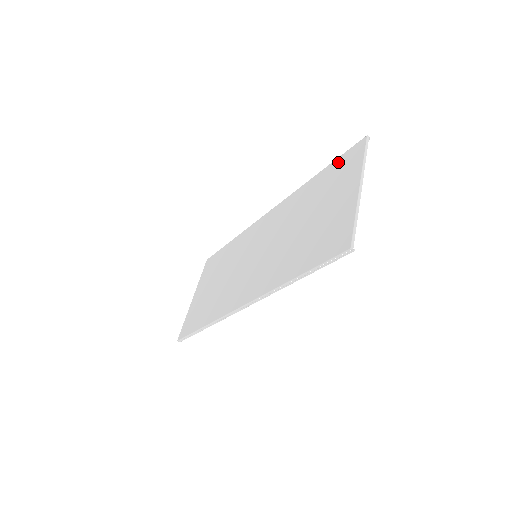
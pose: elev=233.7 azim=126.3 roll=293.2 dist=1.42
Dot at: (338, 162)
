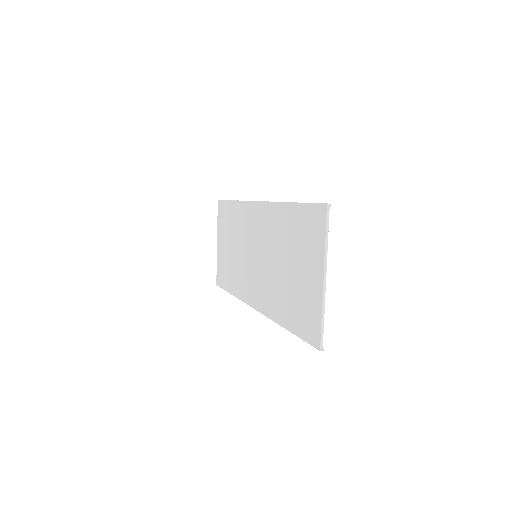
Dot at: (306, 212)
